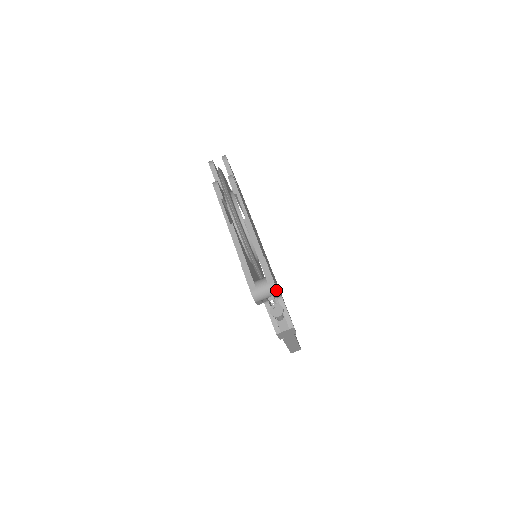
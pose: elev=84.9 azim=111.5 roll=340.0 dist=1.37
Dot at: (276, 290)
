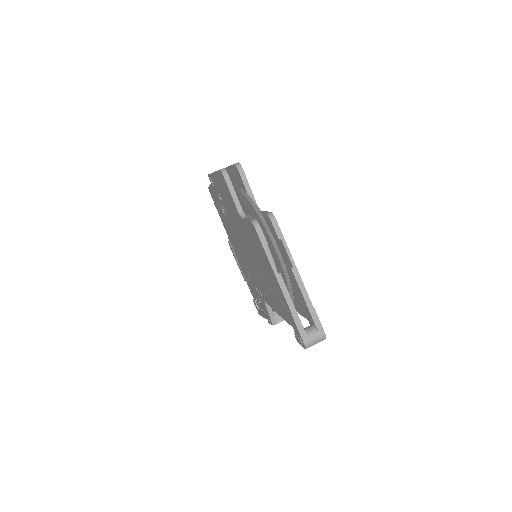
Dot at: occluded
